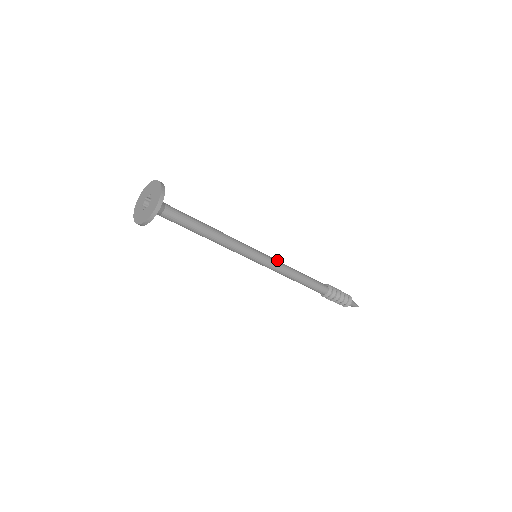
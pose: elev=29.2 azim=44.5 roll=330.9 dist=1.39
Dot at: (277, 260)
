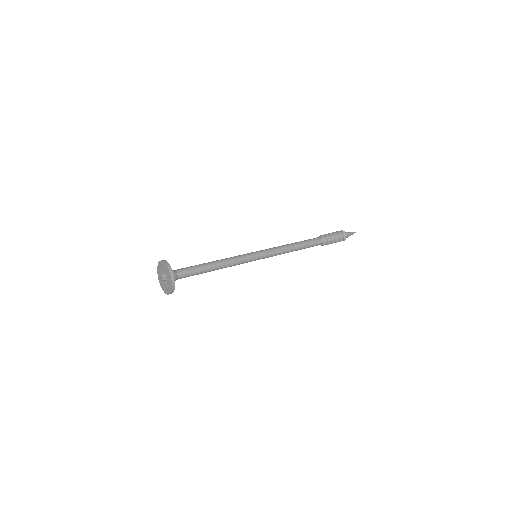
Dot at: (272, 248)
